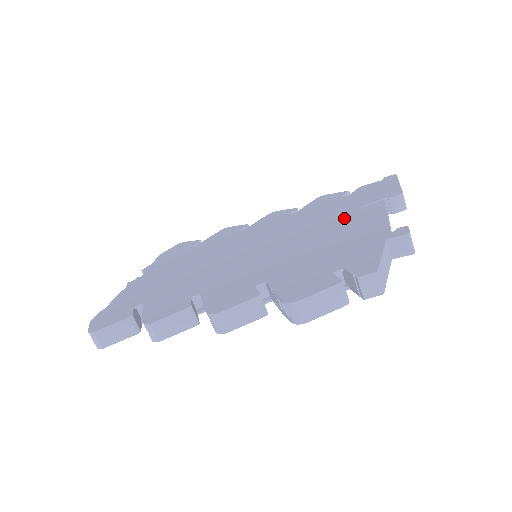
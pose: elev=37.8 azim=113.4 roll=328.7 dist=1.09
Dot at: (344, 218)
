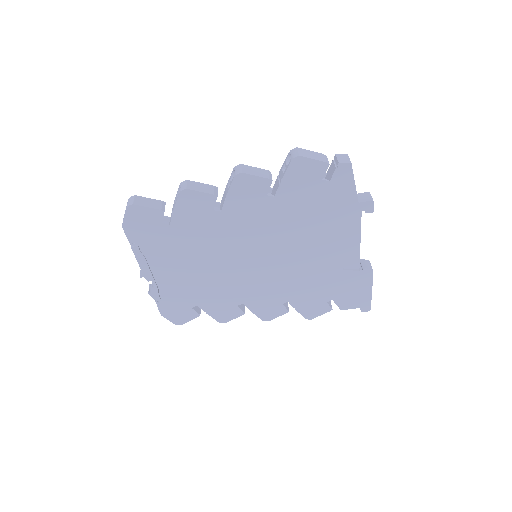
Dot at: occluded
